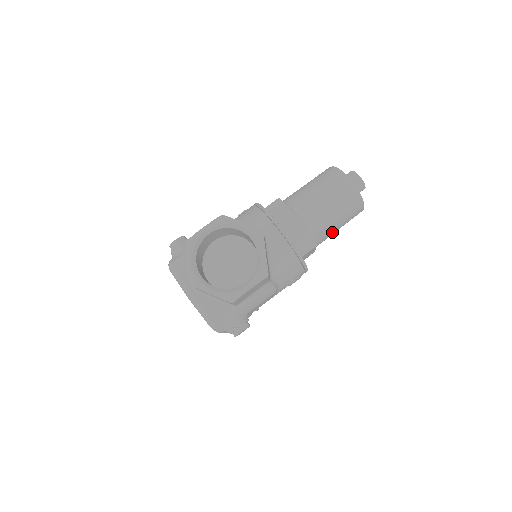
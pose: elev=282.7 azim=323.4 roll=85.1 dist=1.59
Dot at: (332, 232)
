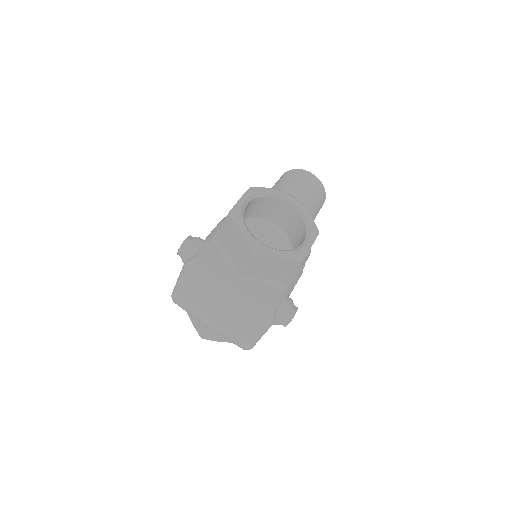
Dot at: occluded
